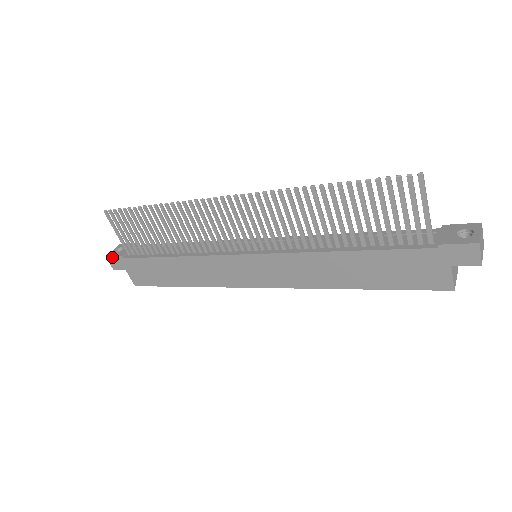
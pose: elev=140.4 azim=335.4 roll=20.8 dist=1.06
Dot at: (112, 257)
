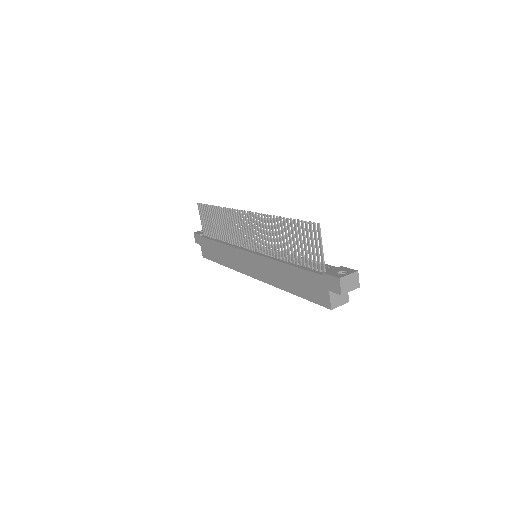
Dot at: (196, 234)
